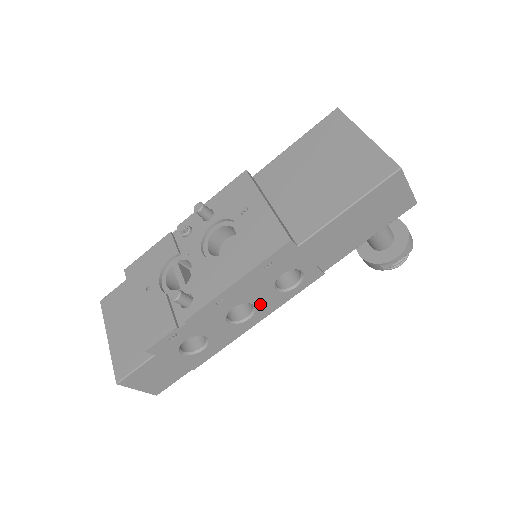
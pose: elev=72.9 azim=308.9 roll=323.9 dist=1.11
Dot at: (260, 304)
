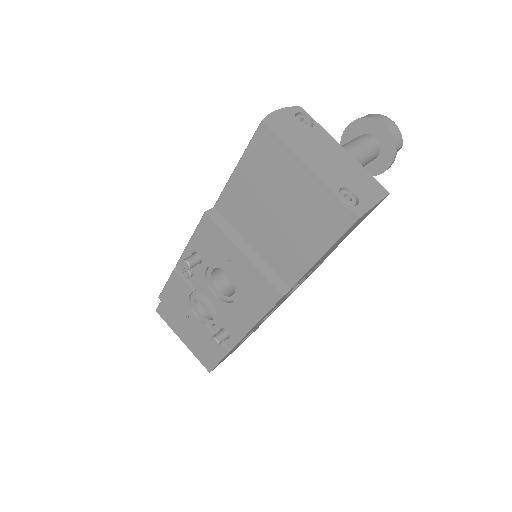
Dot at: occluded
